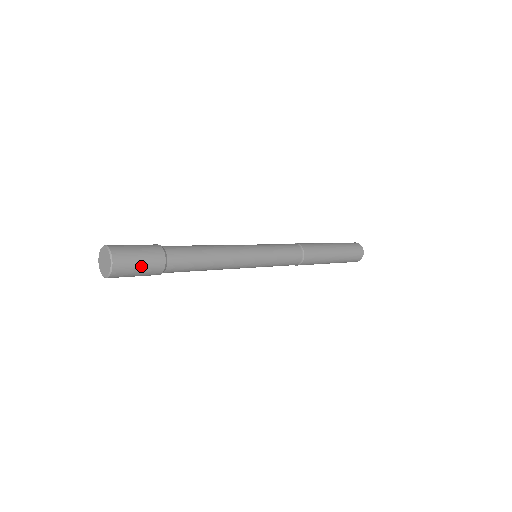
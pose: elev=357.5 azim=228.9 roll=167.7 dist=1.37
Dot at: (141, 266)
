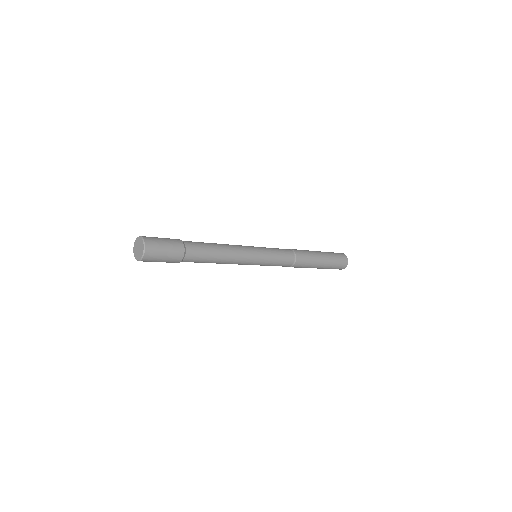
Dot at: (164, 258)
